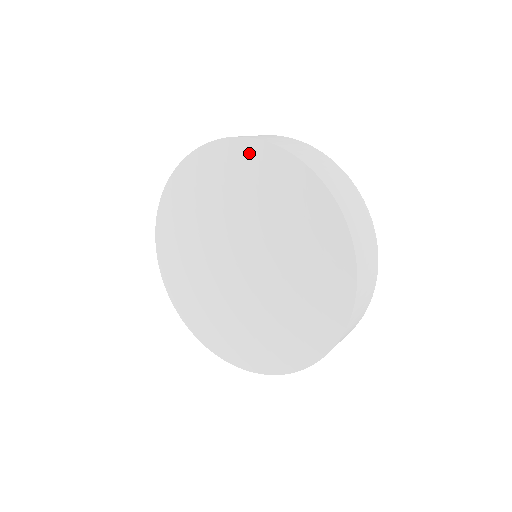
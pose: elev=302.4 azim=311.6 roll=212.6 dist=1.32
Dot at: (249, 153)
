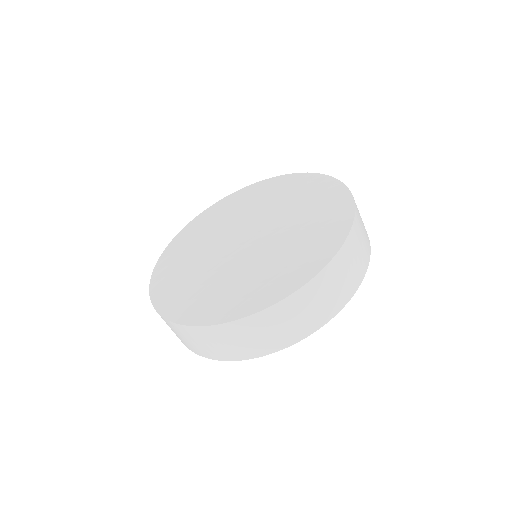
Dot at: (327, 184)
